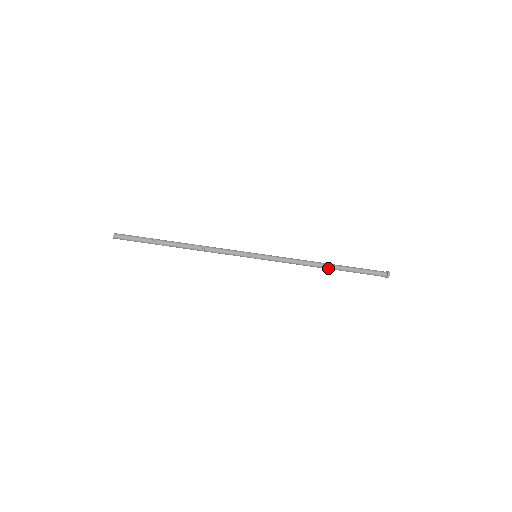
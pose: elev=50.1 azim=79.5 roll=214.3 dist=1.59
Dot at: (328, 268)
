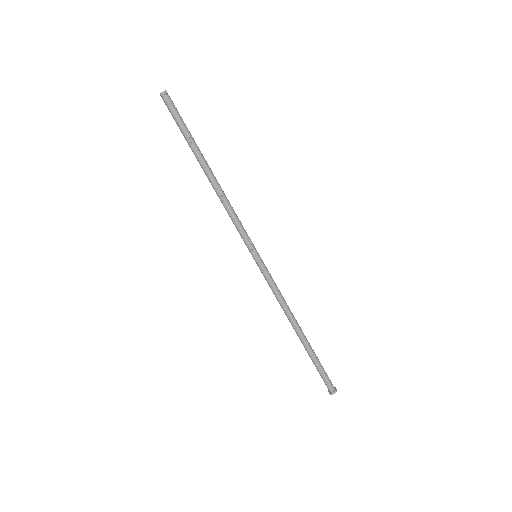
Dot at: (297, 333)
